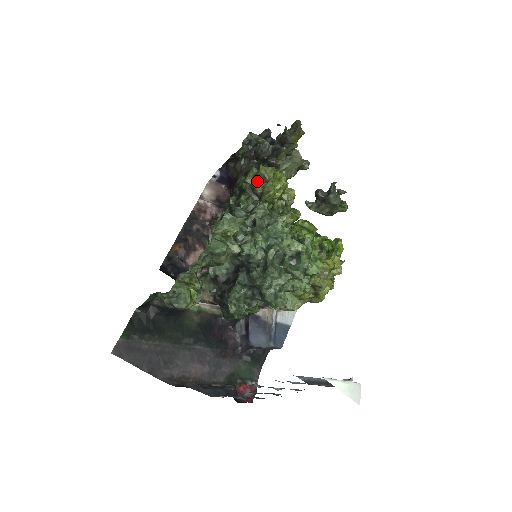
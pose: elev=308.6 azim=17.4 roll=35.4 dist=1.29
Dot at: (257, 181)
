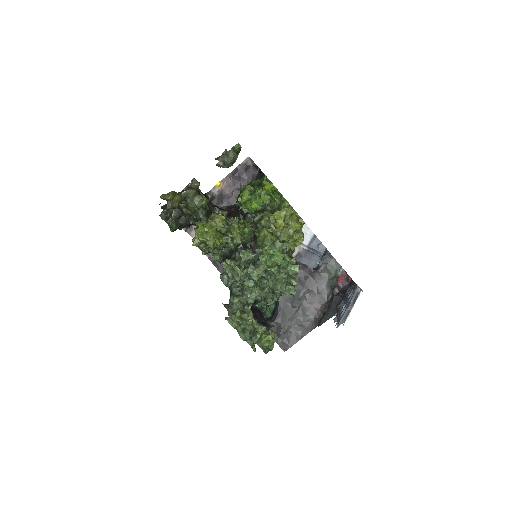
Dot at: (203, 249)
